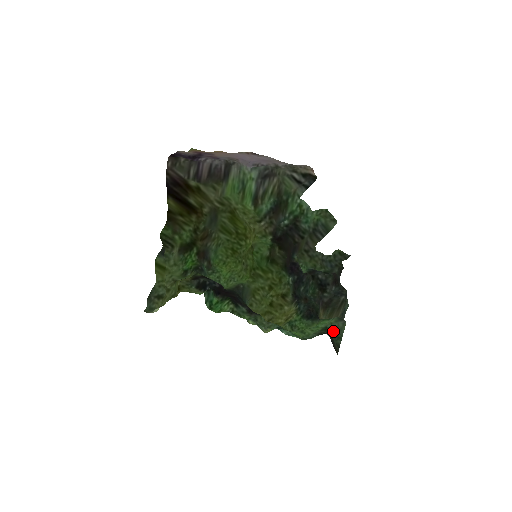
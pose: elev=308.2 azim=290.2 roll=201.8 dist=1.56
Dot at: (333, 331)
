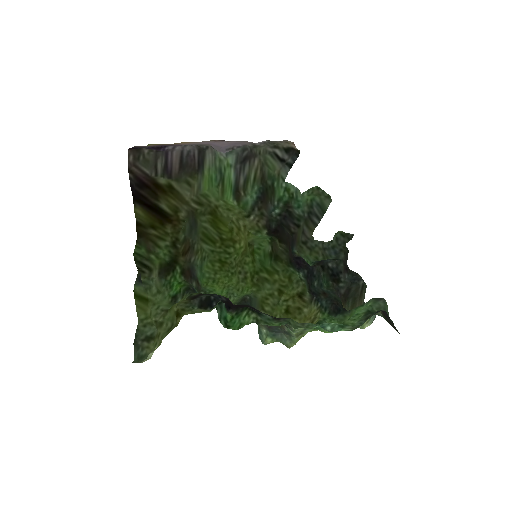
Dot at: occluded
